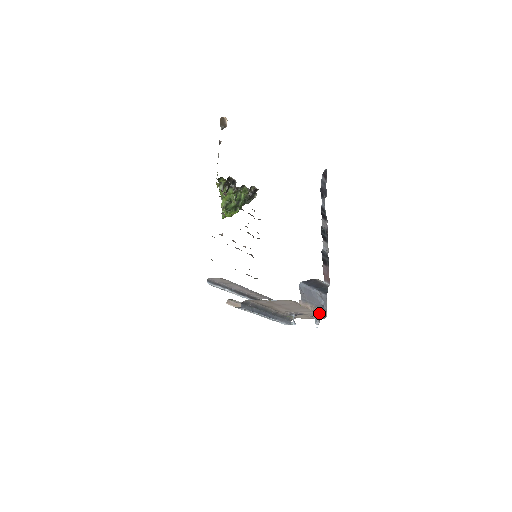
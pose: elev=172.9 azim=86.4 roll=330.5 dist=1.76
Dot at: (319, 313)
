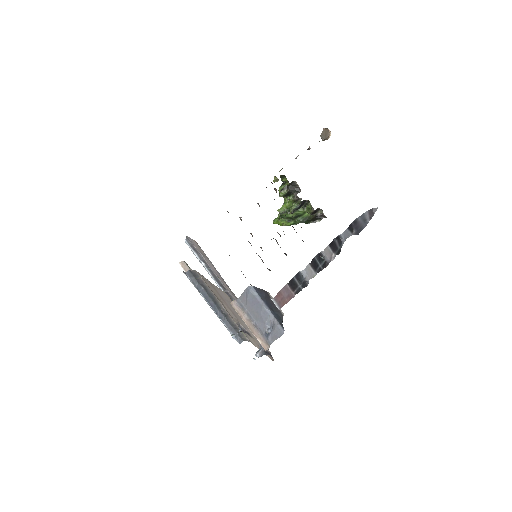
Dot at: (256, 337)
